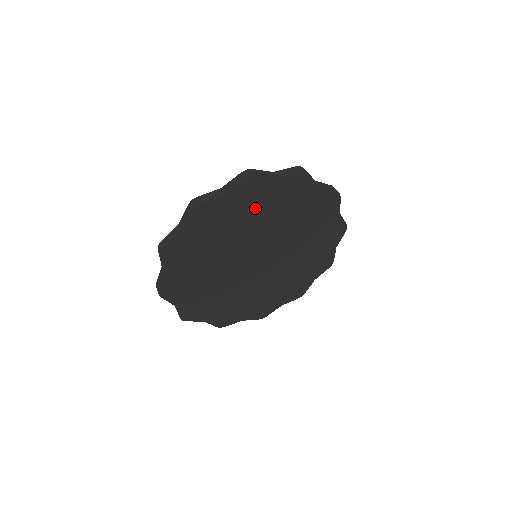
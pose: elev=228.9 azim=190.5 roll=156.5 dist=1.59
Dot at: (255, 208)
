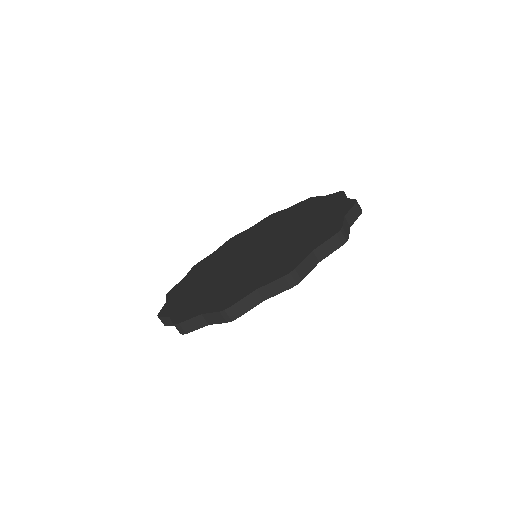
Dot at: occluded
